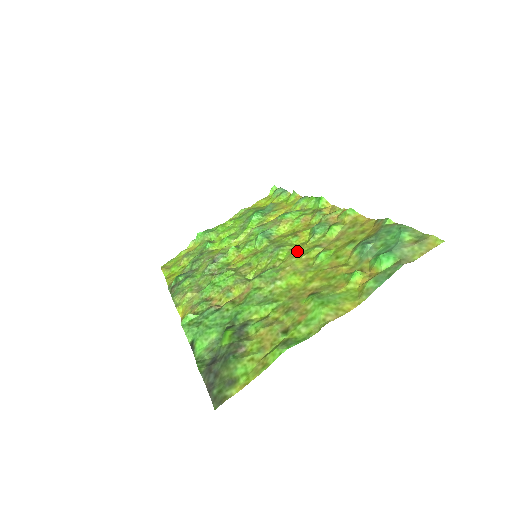
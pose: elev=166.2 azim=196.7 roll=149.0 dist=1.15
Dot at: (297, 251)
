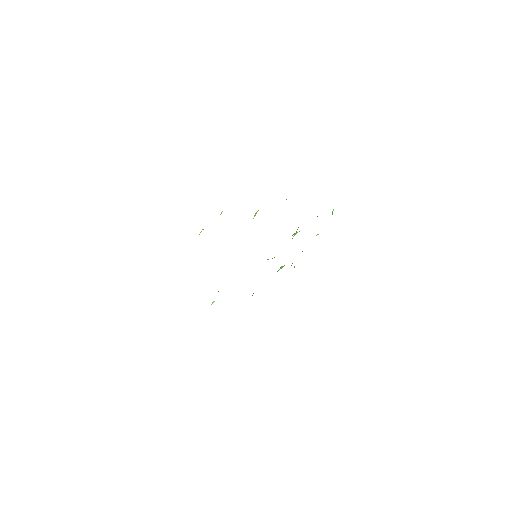
Dot at: occluded
